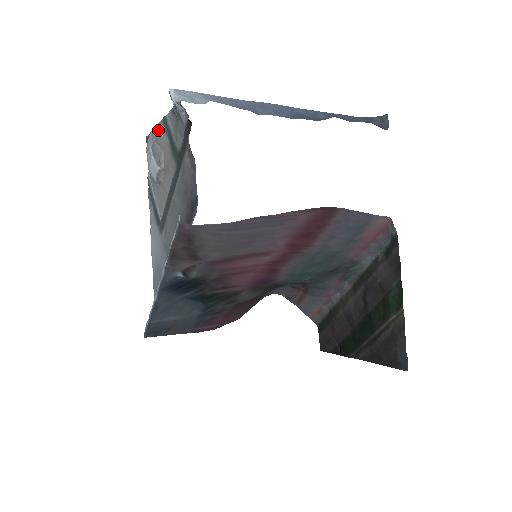
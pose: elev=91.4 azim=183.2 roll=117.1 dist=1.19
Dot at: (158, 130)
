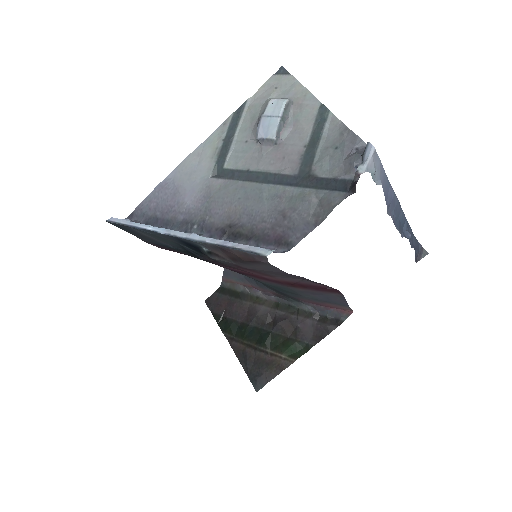
Dot at: (307, 100)
